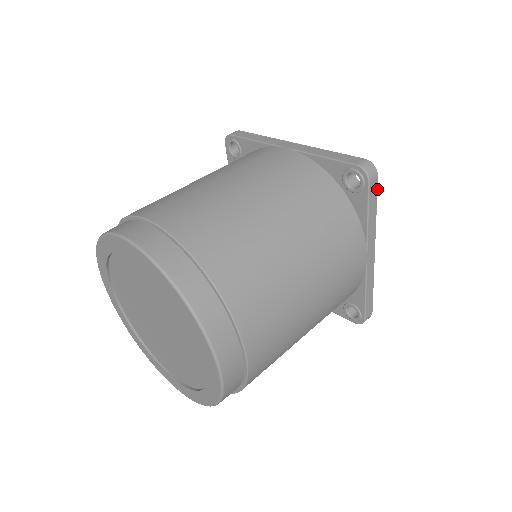
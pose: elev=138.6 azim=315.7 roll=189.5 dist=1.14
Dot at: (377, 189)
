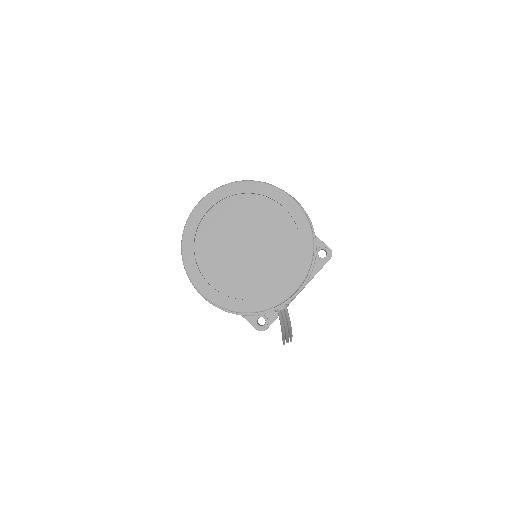
Dot at: occluded
